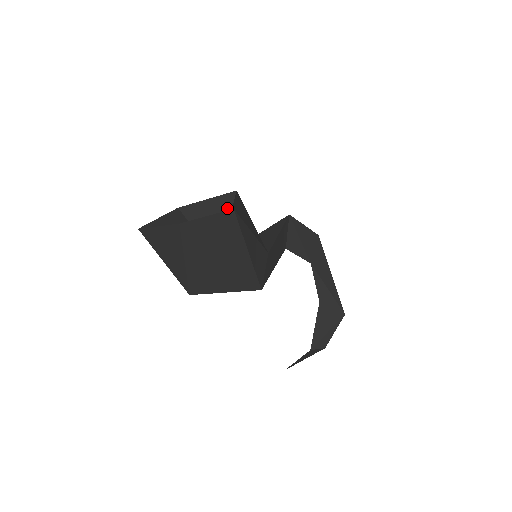
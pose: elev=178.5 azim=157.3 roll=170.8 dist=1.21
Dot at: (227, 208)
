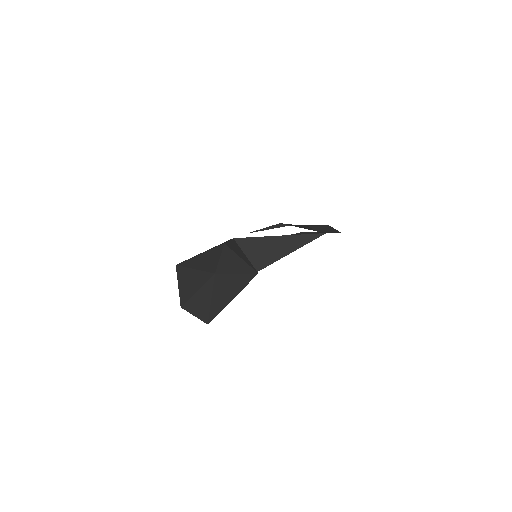
Dot at: (244, 271)
